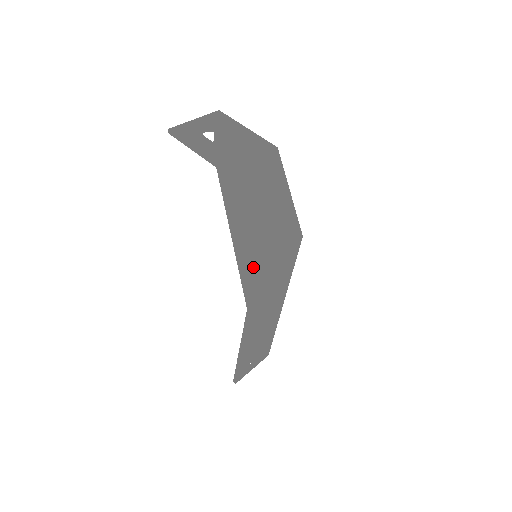
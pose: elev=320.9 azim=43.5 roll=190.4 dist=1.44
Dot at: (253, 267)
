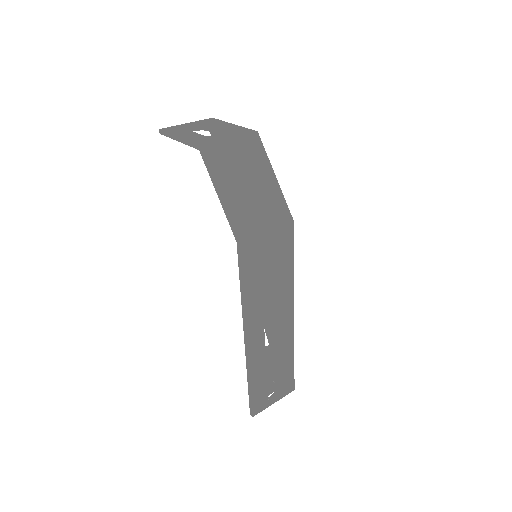
Dot at: occluded
